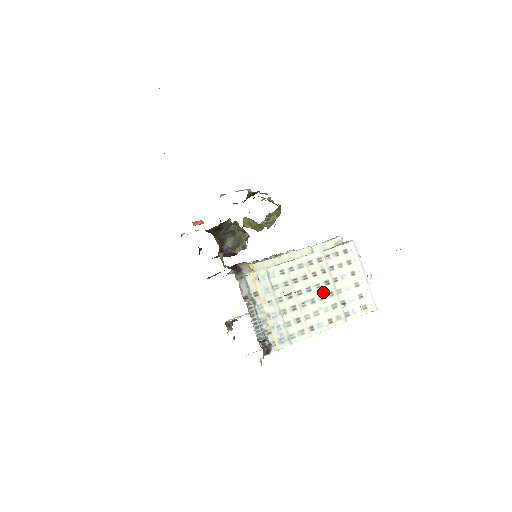
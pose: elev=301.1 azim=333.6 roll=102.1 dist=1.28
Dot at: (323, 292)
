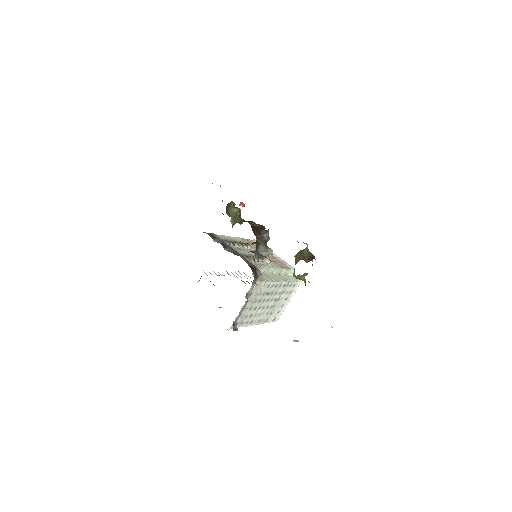
Dot at: (271, 304)
